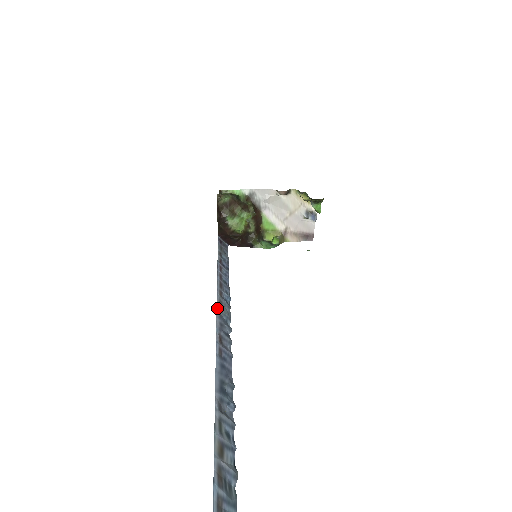
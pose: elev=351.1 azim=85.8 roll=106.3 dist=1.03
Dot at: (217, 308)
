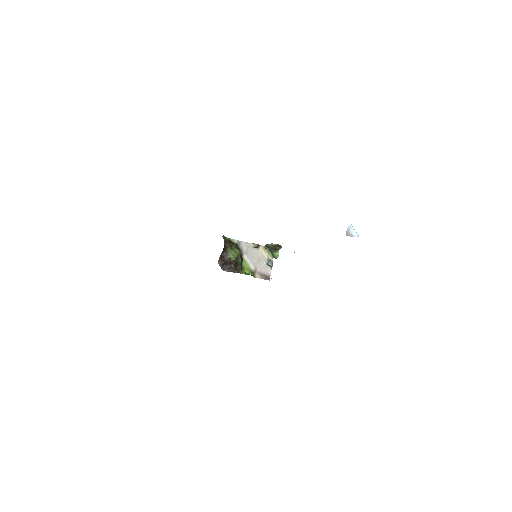
Dot at: occluded
